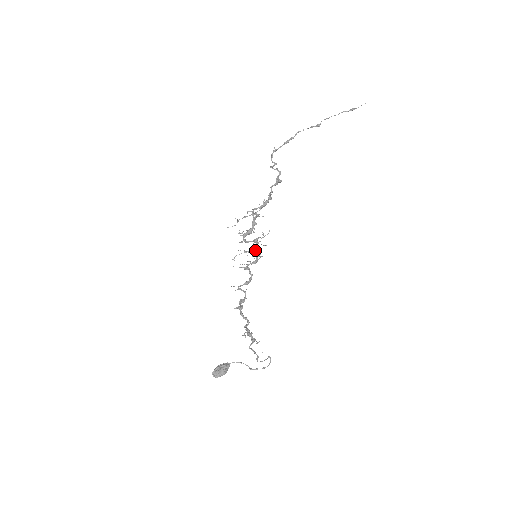
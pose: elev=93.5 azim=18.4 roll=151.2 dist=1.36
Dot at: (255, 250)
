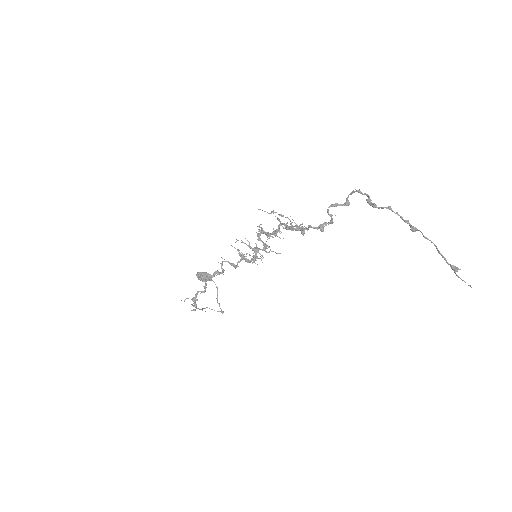
Dot at: occluded
